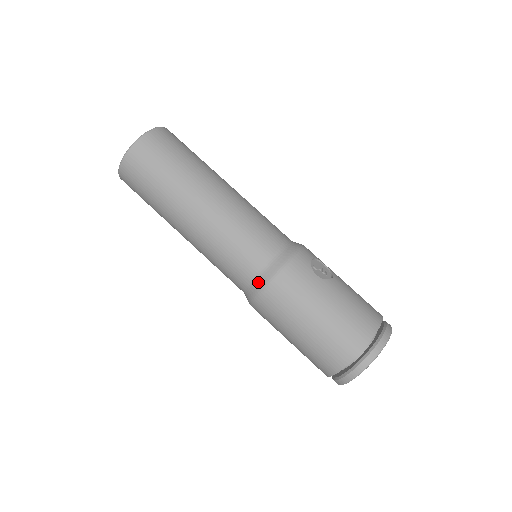
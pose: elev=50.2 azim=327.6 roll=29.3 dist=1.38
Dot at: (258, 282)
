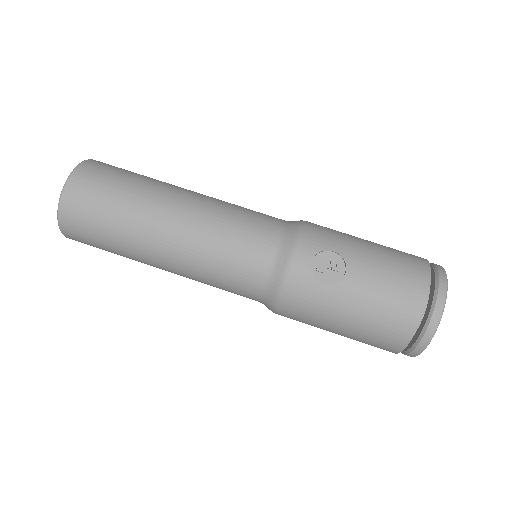
Dot at: (266, 305)
